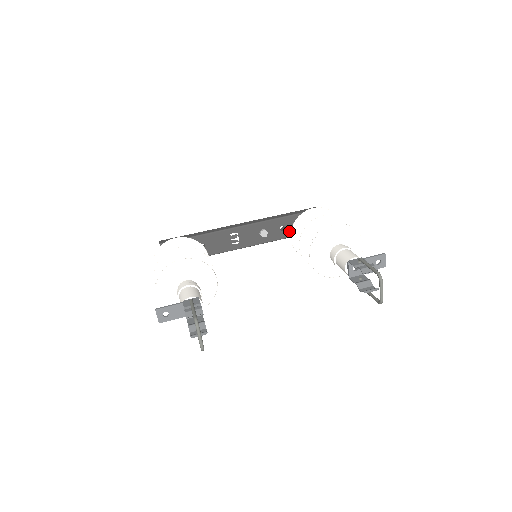
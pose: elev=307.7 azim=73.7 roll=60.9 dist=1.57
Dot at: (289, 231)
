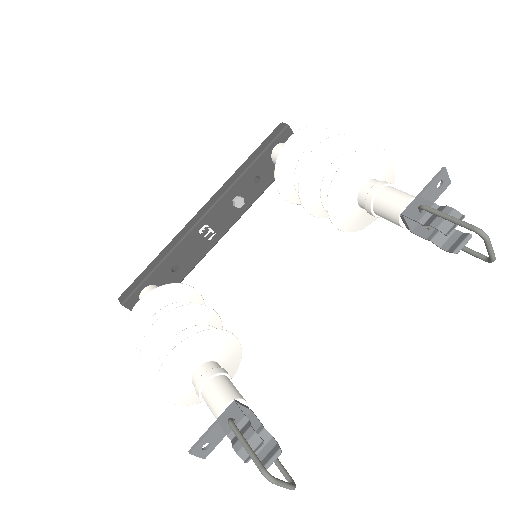
Dot at: (267, 177)
